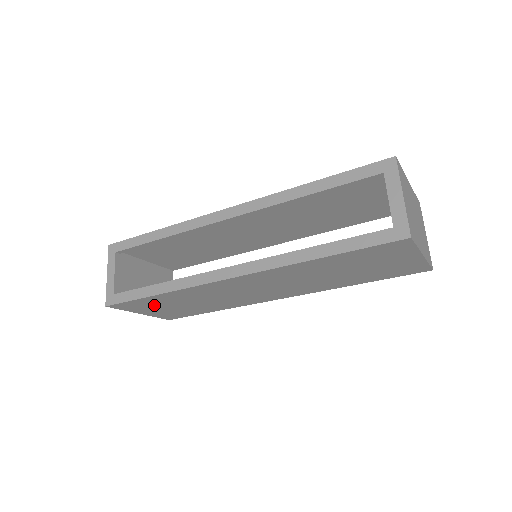
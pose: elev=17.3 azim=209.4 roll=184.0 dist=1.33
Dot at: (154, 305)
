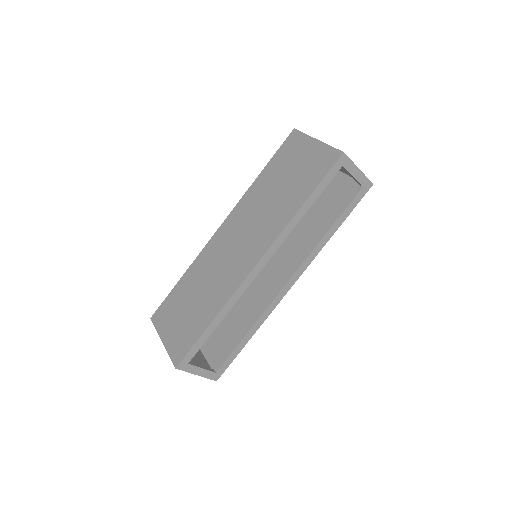
Dot at: occluded
